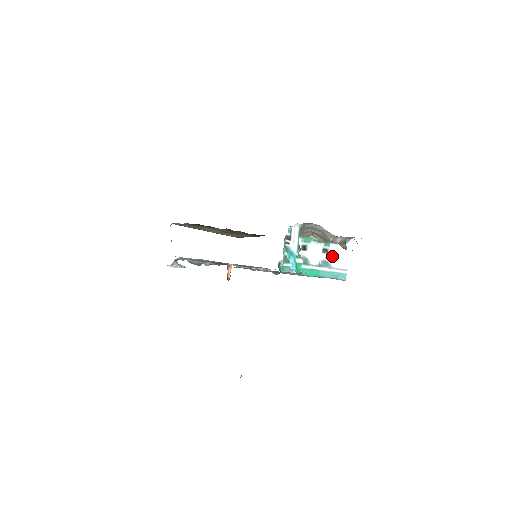
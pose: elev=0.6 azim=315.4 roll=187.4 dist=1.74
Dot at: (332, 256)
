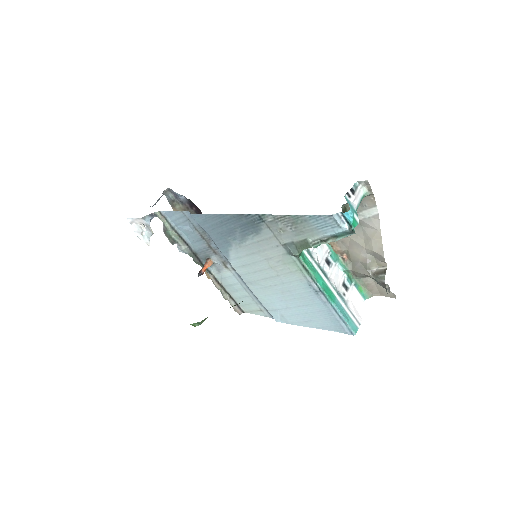
Dot at: (350, 297)
